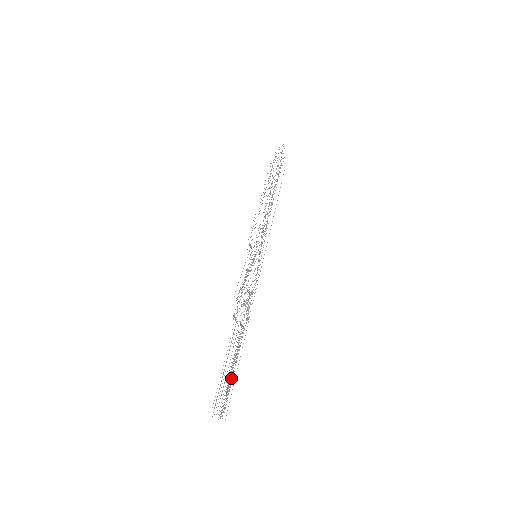
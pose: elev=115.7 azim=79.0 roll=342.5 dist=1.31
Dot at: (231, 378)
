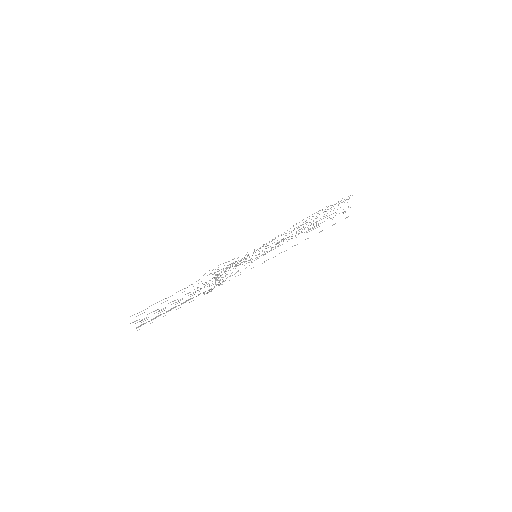
Dot at: (163, 313)
